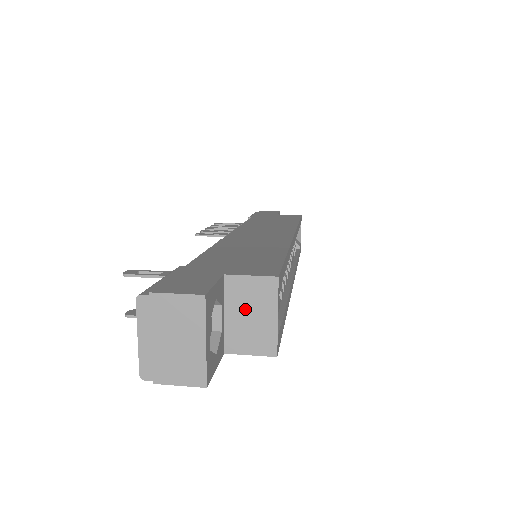
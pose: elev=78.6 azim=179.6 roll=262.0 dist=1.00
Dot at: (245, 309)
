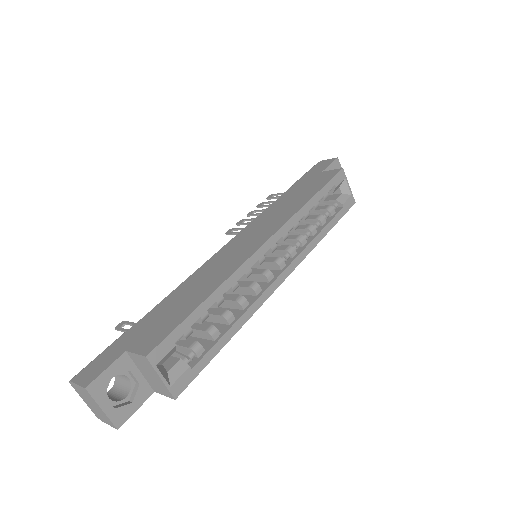
Dot at: (146, 371)
